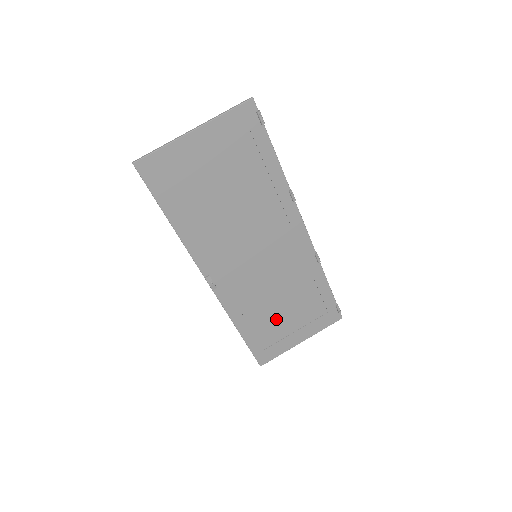
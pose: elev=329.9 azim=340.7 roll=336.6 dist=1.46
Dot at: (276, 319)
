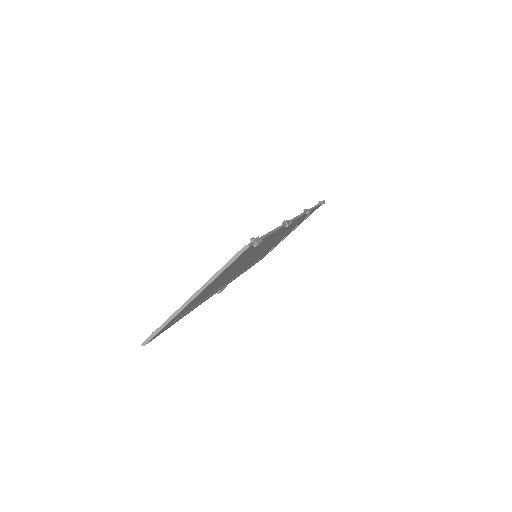
Dot at: occluded
